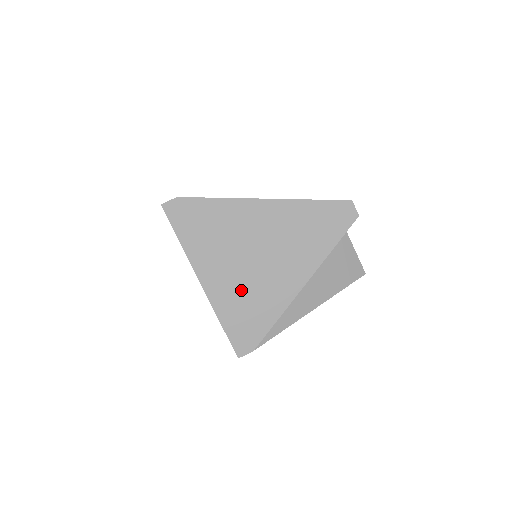
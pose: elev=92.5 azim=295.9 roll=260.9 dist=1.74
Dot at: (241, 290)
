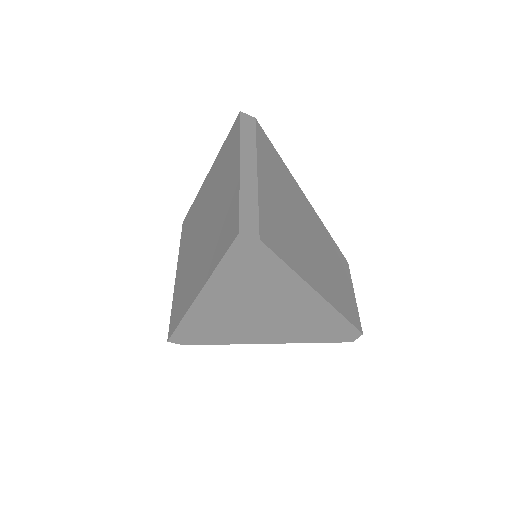
Dot at: (222, 318)
